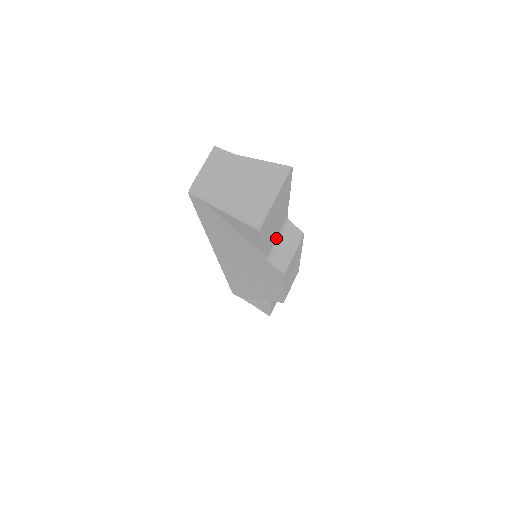
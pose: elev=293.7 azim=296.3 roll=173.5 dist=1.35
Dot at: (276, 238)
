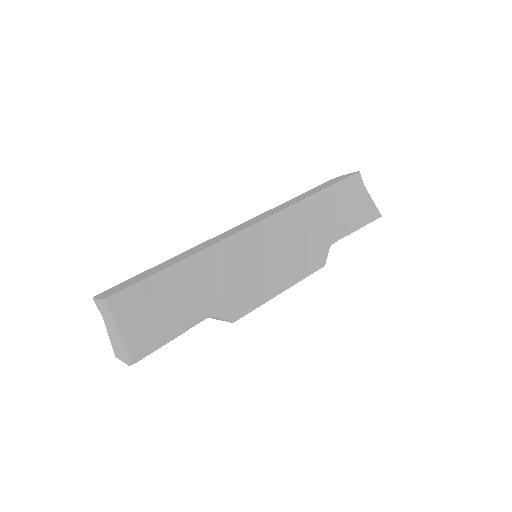
Dot at: occluded
